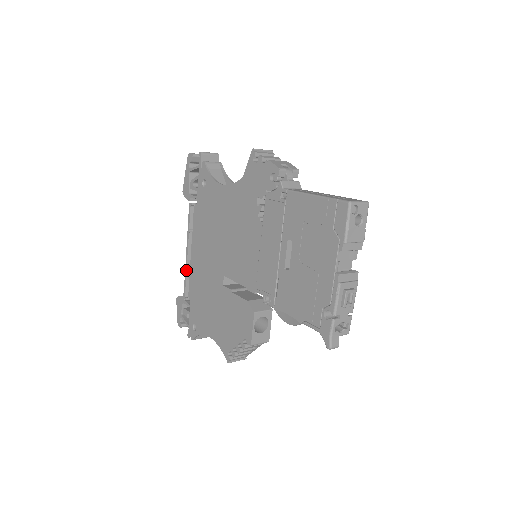
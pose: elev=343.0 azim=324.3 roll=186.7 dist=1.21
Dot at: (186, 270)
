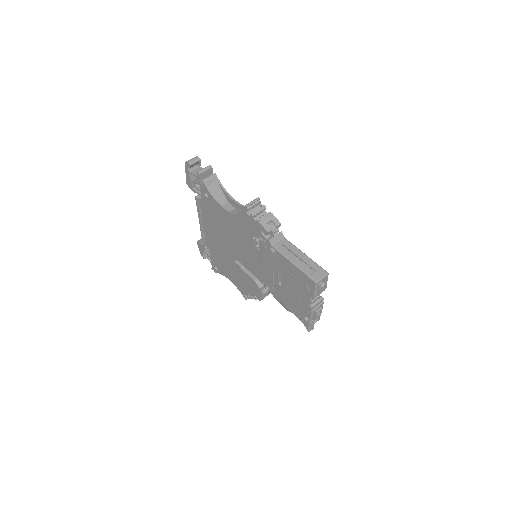
Dot at: (202, 234)
